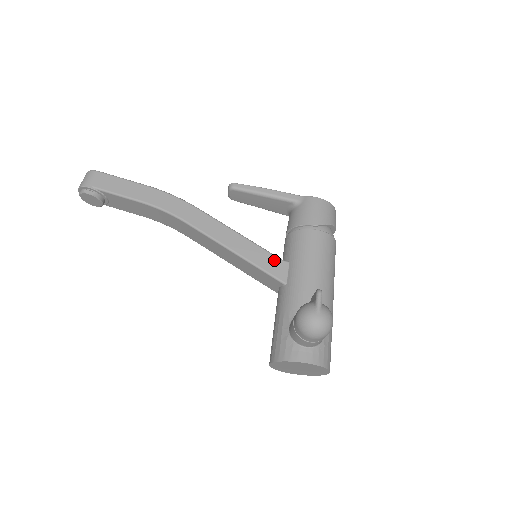
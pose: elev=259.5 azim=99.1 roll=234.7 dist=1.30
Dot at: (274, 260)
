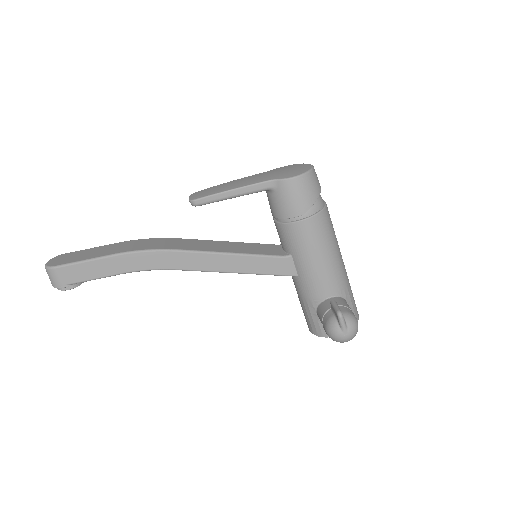
Dot at: (277, 262)
